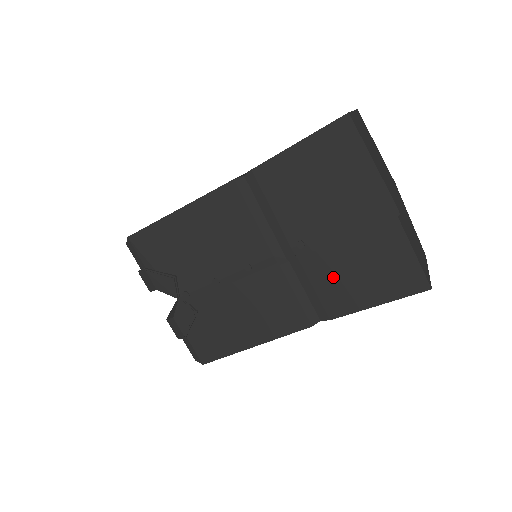
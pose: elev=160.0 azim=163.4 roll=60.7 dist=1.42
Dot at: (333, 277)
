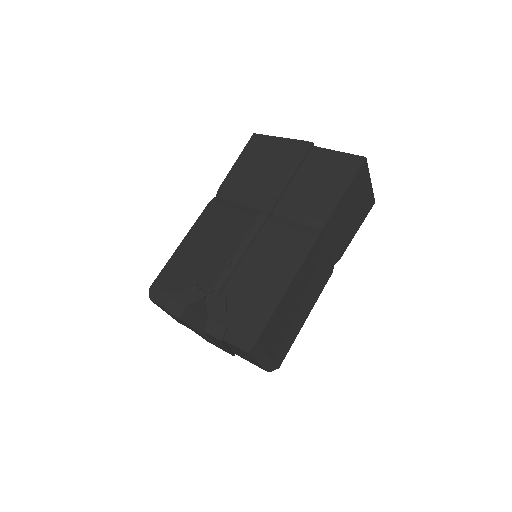
Dot at: (305, 199)
